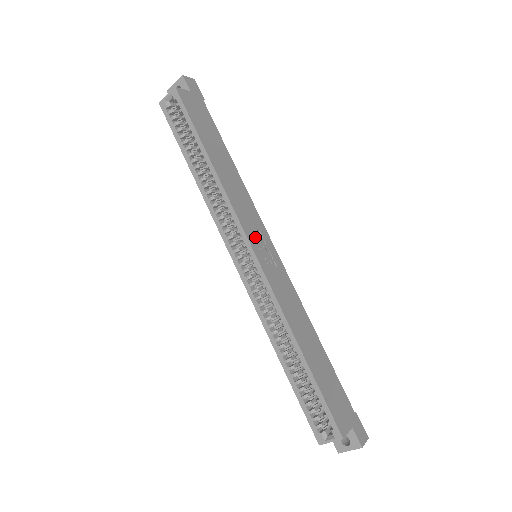
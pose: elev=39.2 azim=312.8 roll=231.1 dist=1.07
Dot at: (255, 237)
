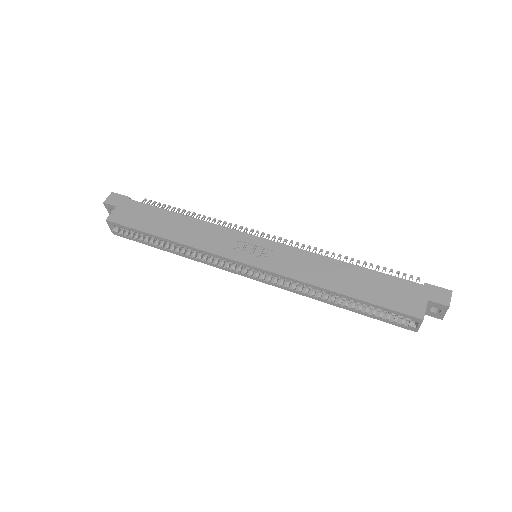
Dot at: (239, 251)
